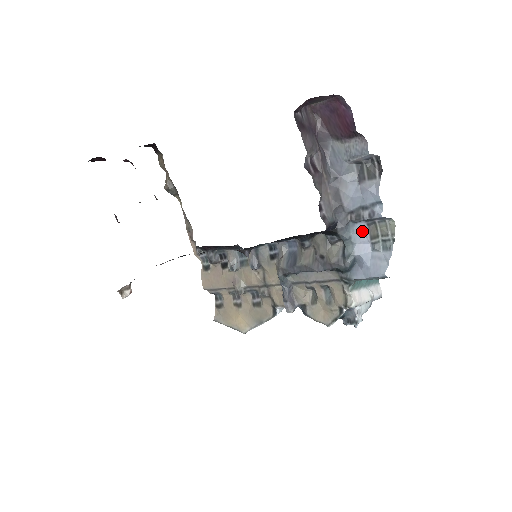
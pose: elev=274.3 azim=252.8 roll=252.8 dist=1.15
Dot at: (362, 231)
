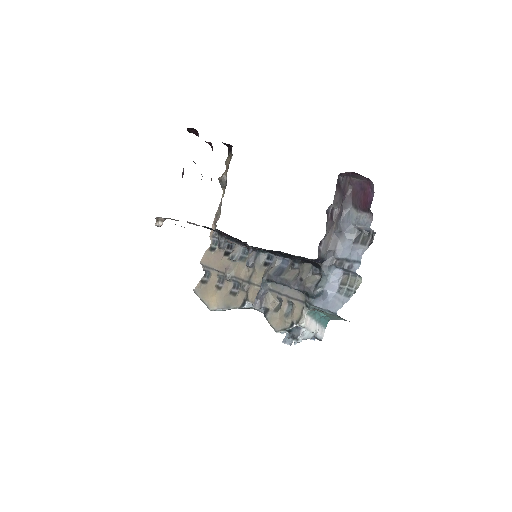
Dot at: (338, 276)
